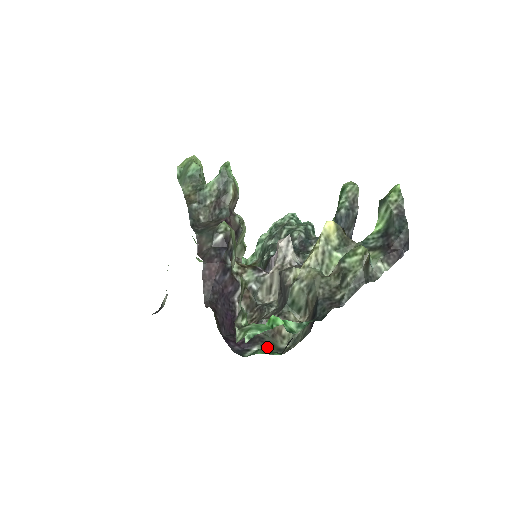
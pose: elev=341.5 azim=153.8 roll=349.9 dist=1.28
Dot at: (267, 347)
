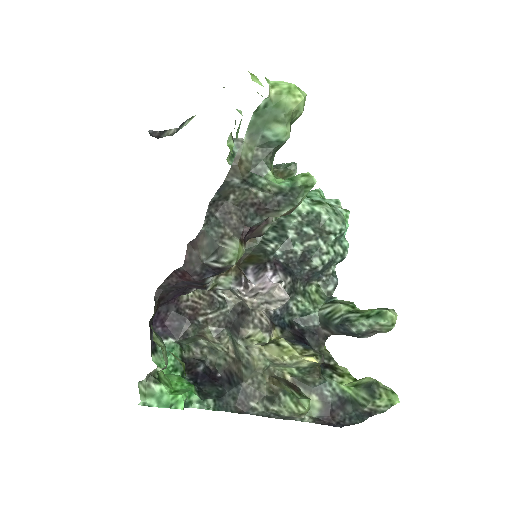
Dot at: (186, 340)
